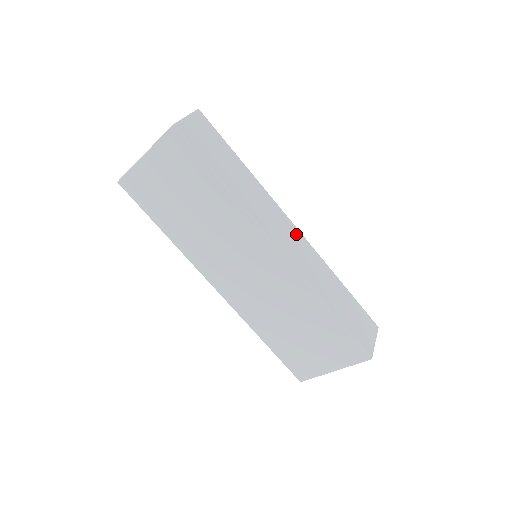
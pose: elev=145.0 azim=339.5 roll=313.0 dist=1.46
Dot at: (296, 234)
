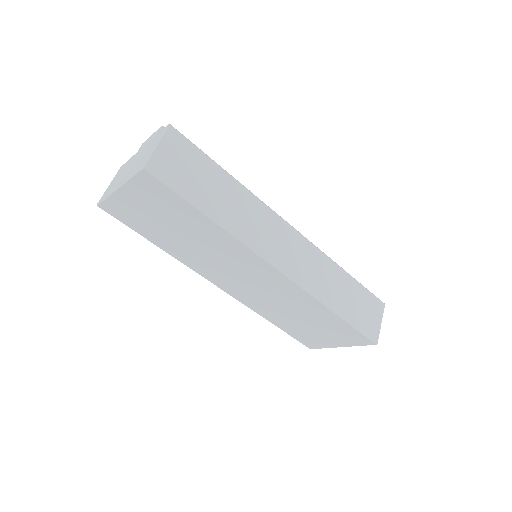
Dot at: (296, 238)
